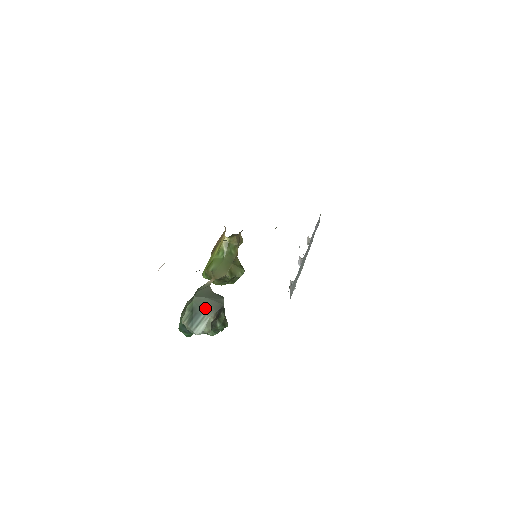
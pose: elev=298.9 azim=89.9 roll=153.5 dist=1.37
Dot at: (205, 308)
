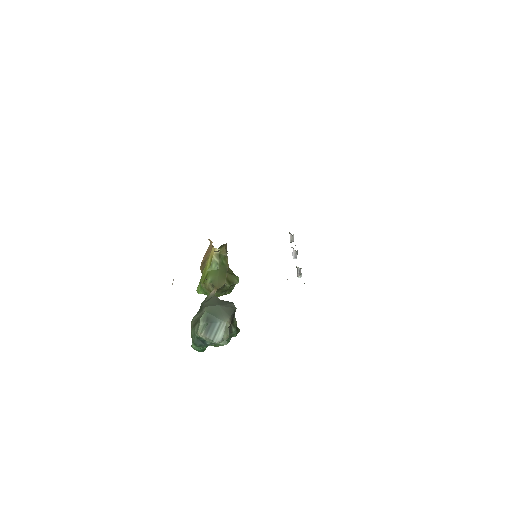
Dot at: (219, 315)
